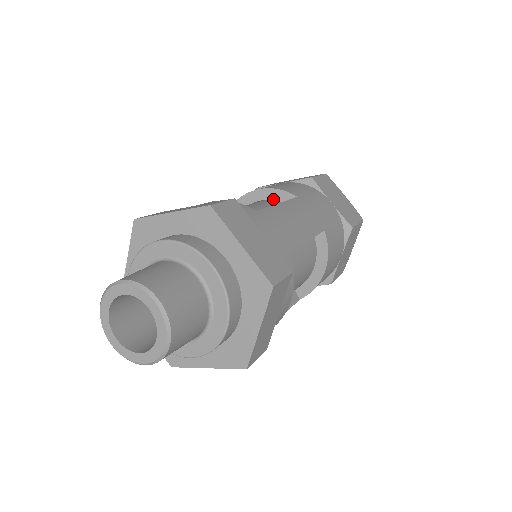
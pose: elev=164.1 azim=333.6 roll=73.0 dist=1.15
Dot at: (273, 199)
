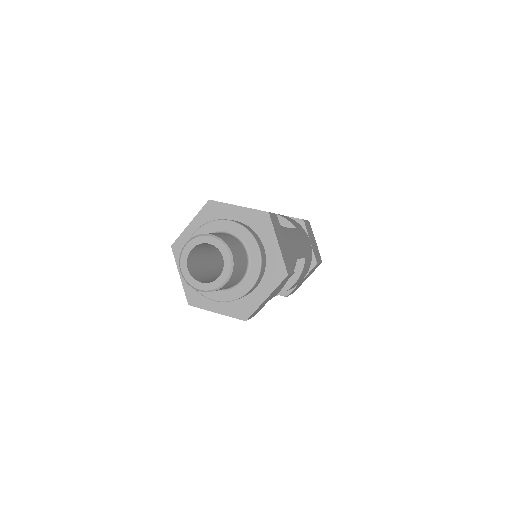
Dot at: occluded
